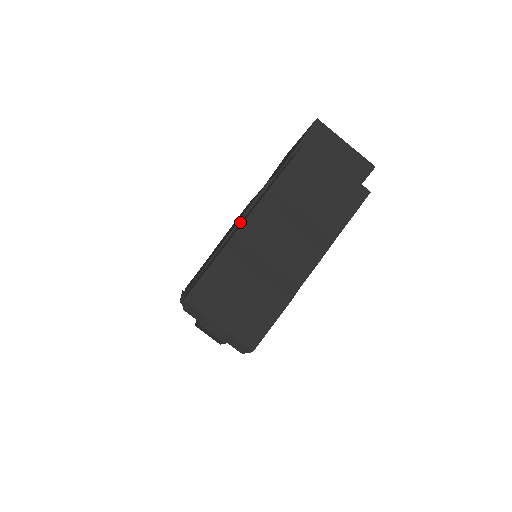
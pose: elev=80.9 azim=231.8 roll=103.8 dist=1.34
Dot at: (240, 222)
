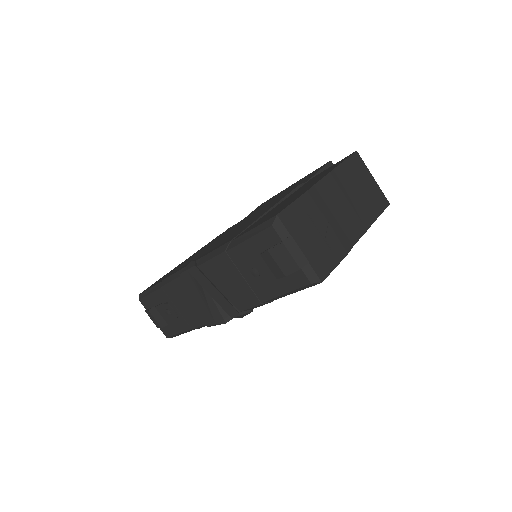
Dot at: (279, 203)
